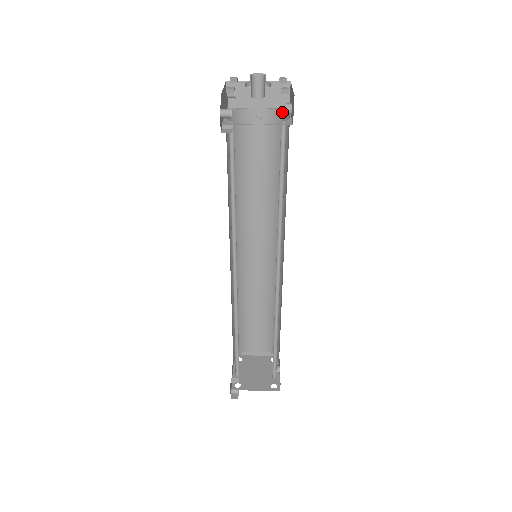
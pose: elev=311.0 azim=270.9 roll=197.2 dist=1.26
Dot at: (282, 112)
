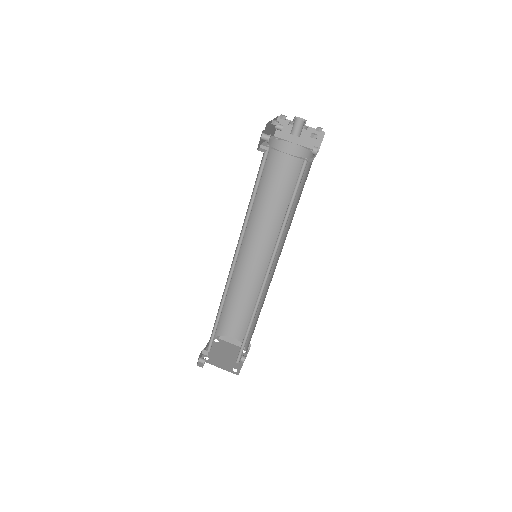
Dot at: (311, 152)
